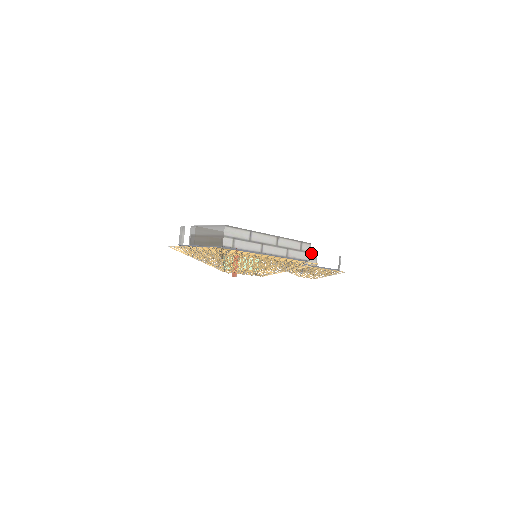
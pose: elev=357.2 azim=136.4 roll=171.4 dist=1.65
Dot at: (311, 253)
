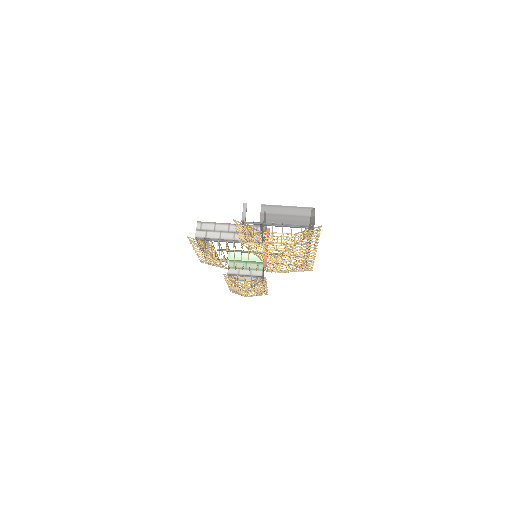
Dot at: occluded
